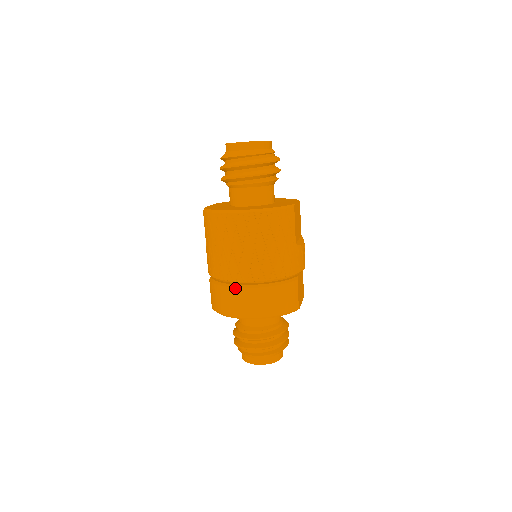
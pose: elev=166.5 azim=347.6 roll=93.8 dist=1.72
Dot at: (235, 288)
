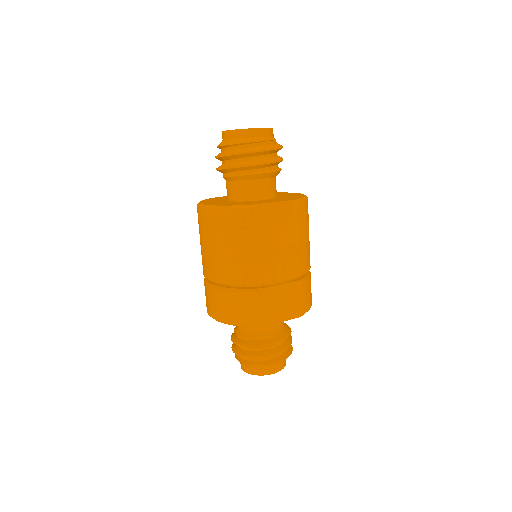
Dot at: (204, 283)
